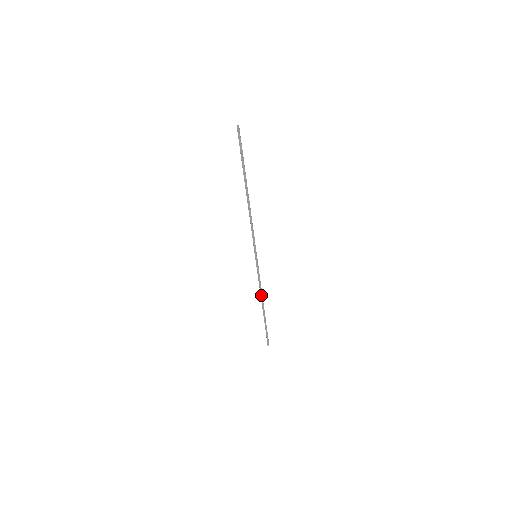
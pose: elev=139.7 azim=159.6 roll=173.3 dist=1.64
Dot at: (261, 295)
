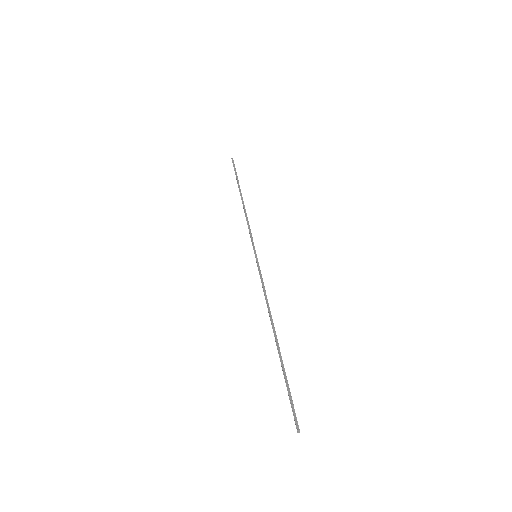
Dot at: (245, 212)
